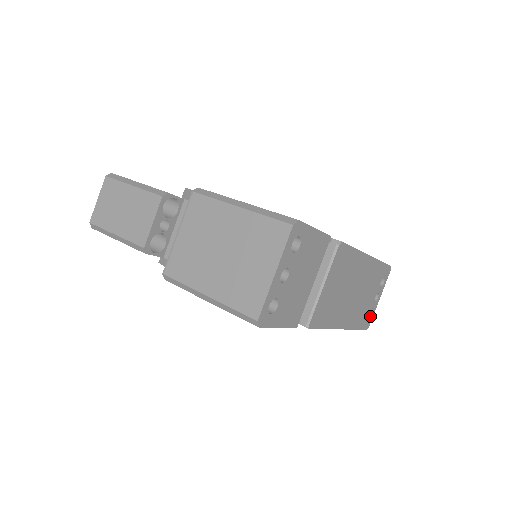
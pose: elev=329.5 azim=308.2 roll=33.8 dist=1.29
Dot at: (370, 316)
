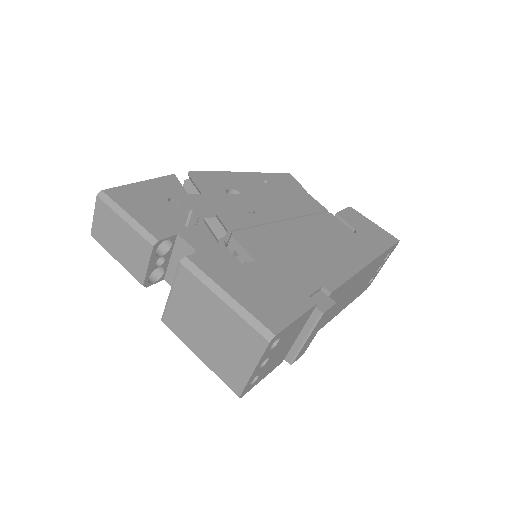
Dot at: (371, 281)
